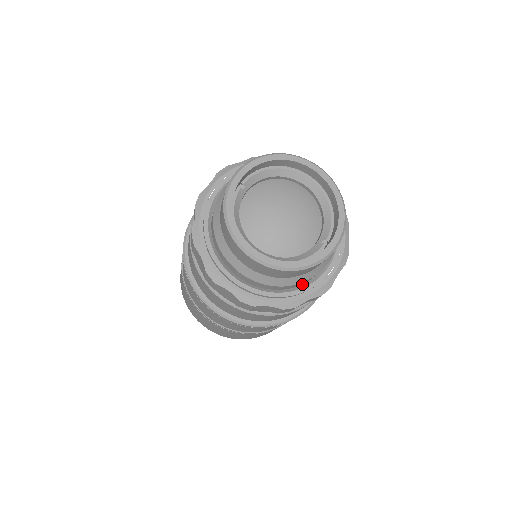
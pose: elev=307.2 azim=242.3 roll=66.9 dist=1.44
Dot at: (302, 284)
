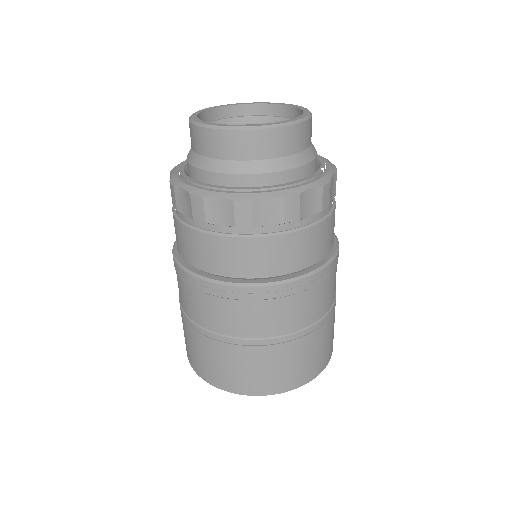
Dot at: occluded
